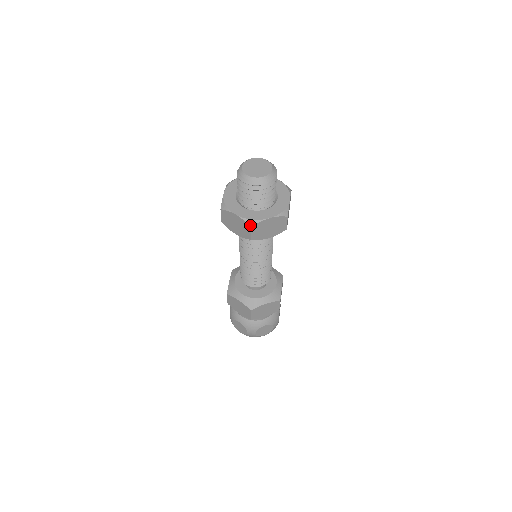
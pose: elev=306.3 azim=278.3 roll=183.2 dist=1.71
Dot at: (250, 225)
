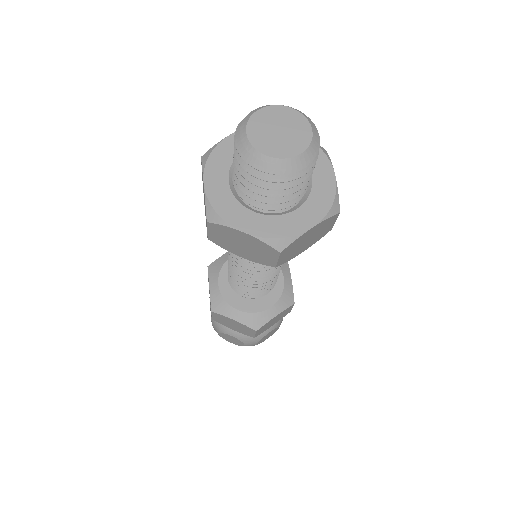
Dot at: (208, 218)
